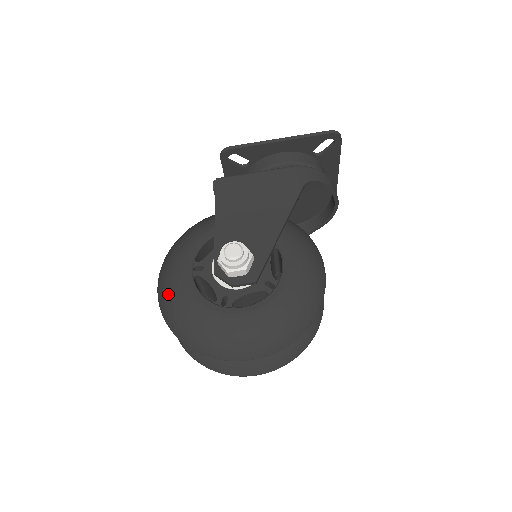
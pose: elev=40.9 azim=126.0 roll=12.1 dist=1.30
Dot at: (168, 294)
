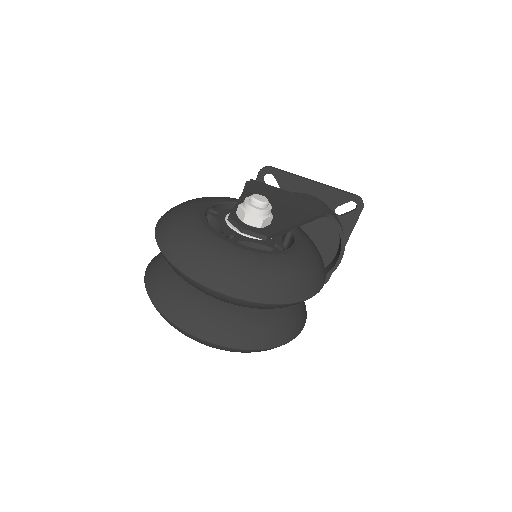
Dot at: (174, 216)
